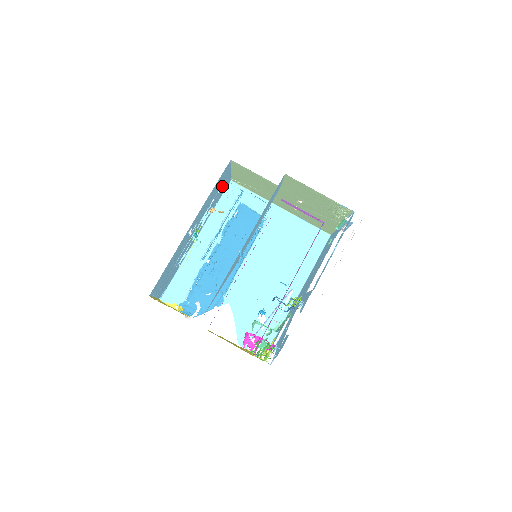
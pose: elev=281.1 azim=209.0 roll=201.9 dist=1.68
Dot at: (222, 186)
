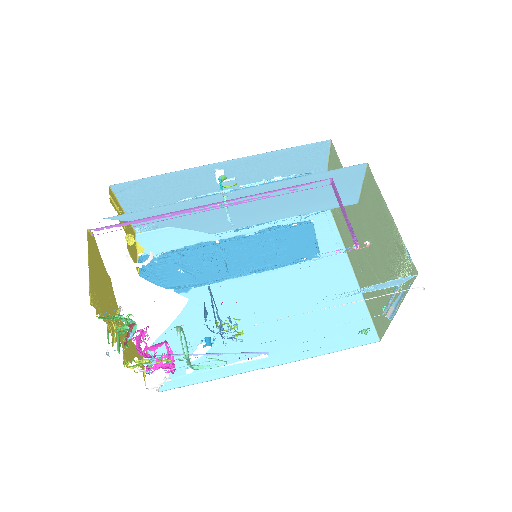
Dot at: occluded
